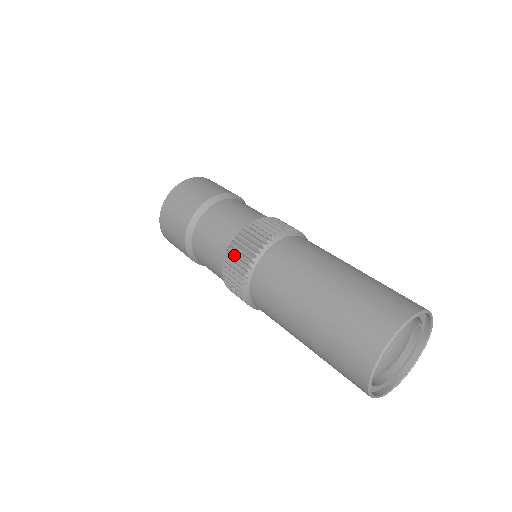
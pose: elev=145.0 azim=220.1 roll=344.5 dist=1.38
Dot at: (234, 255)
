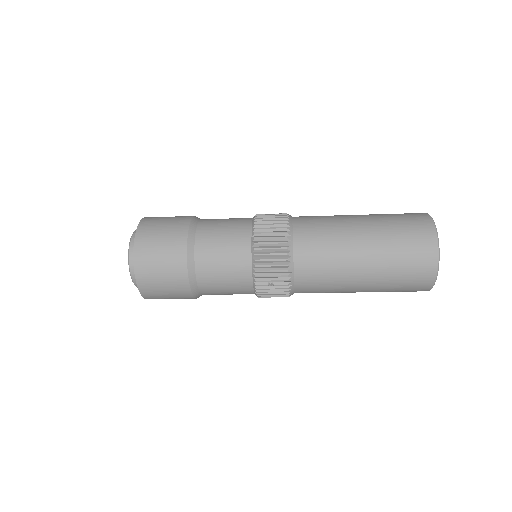
Dot at: (265, 250)
